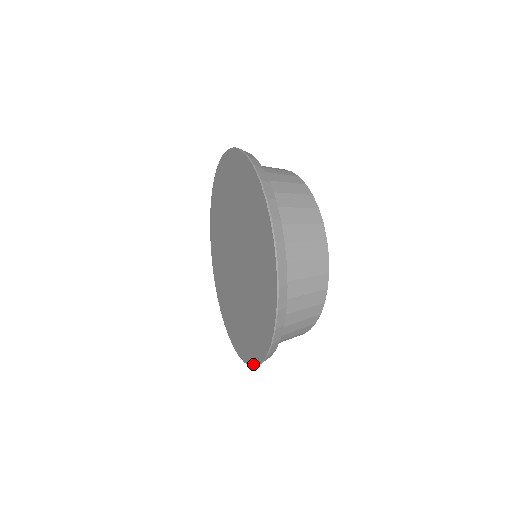
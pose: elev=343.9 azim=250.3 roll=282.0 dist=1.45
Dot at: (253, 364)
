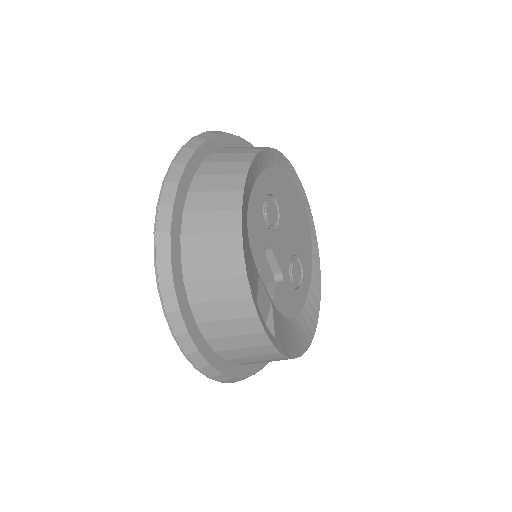
Dot at: occluded
